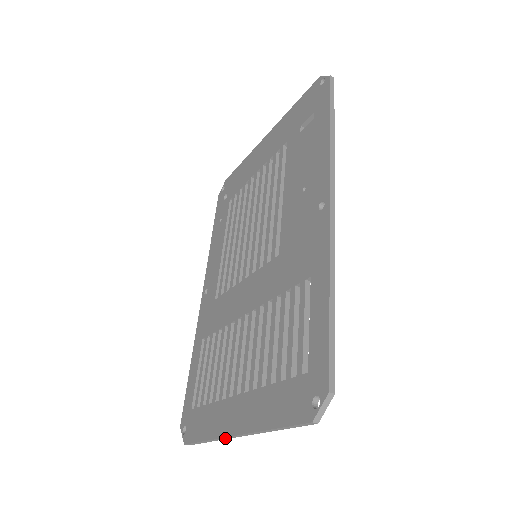
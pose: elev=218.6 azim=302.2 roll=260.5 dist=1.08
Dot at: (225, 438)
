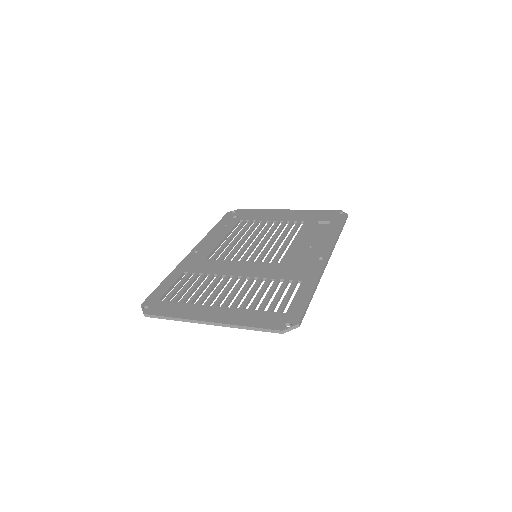
Dot at: (195, 321)
